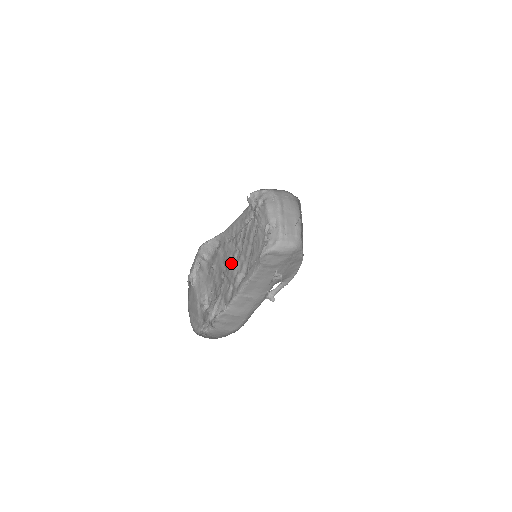
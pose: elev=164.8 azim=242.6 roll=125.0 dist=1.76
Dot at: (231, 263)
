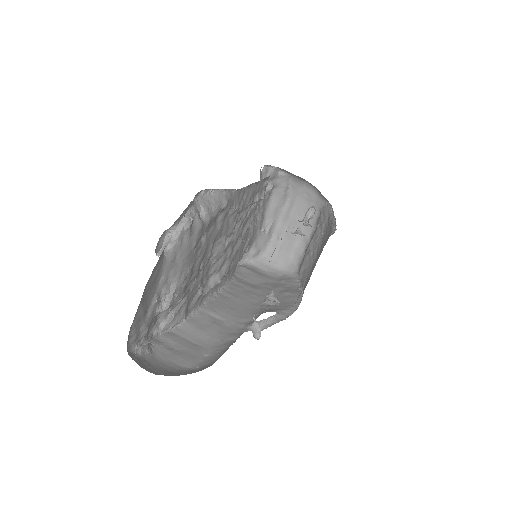
Dot at: (217, 250)
